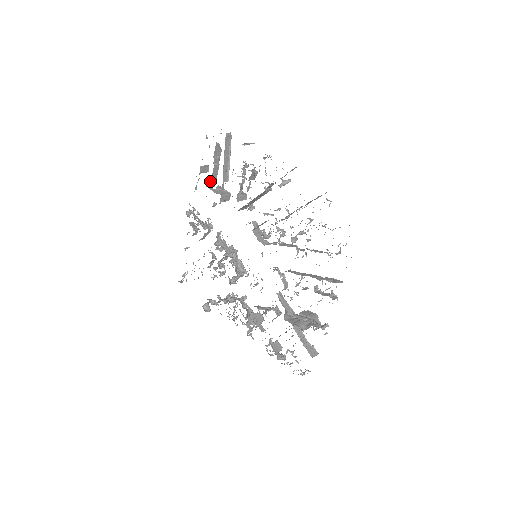
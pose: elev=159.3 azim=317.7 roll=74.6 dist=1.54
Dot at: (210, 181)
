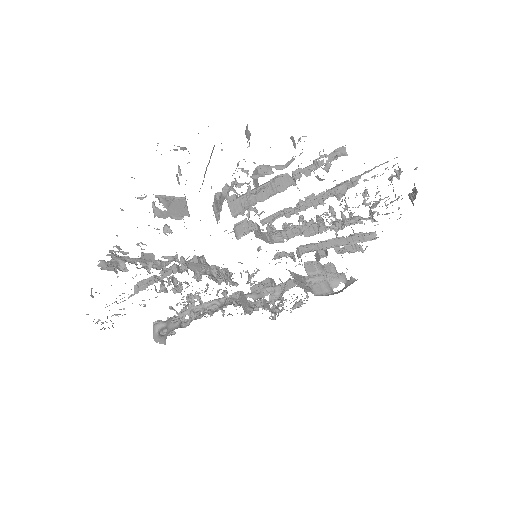
Dot at: occluded
